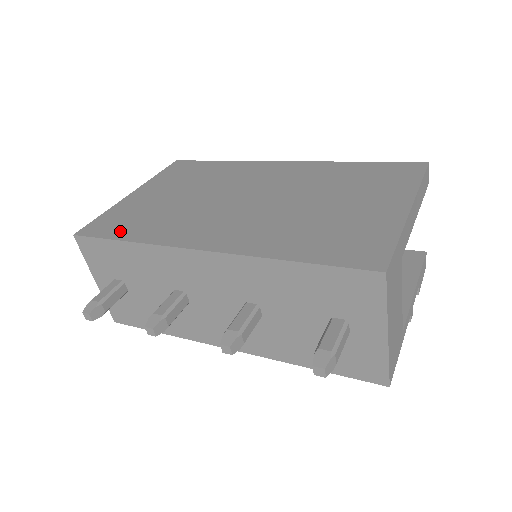
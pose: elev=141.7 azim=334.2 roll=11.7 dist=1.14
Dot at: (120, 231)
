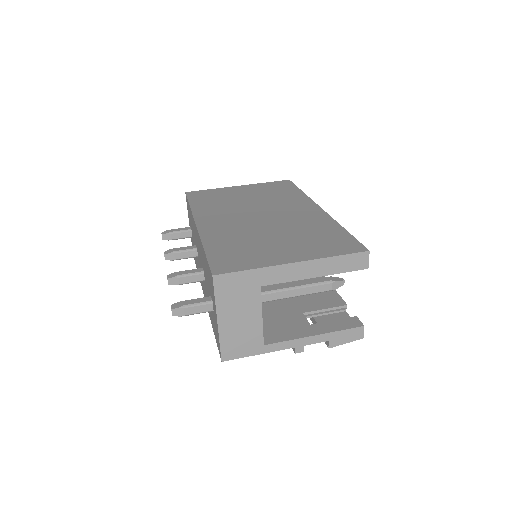
Dot at: (197, 200)
